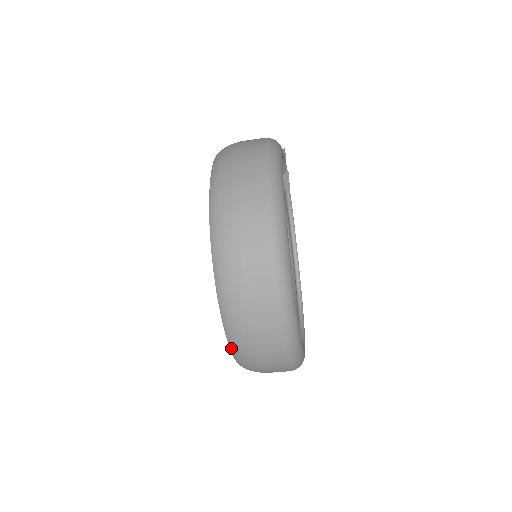
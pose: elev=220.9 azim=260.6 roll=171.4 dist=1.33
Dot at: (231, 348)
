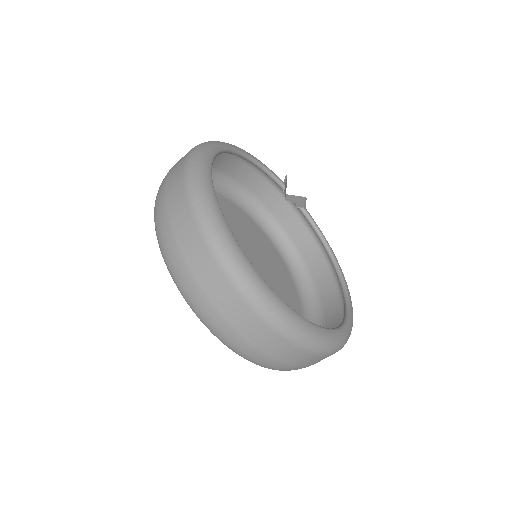
Dot at: (195, 313)
